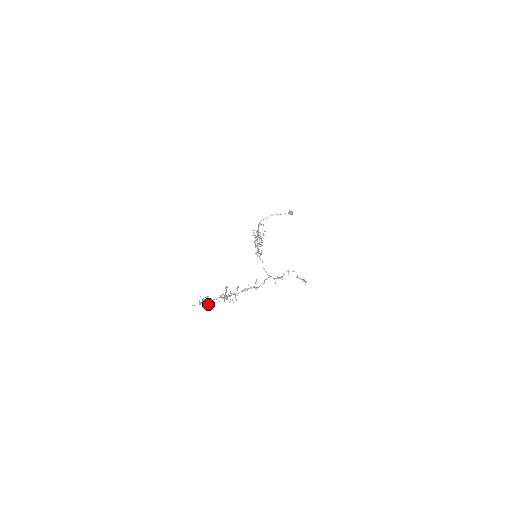
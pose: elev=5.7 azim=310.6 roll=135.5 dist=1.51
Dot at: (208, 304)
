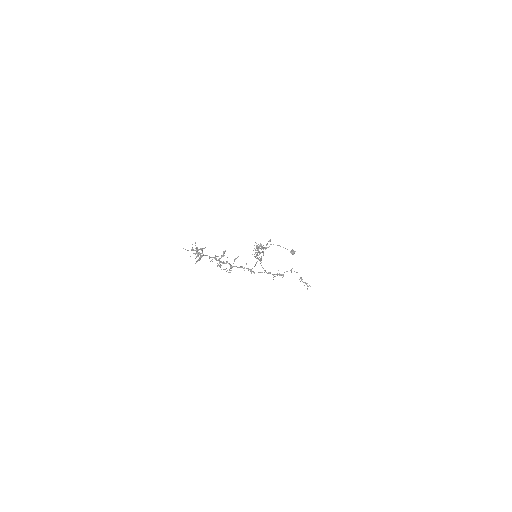
Dot at: (200, 257)
